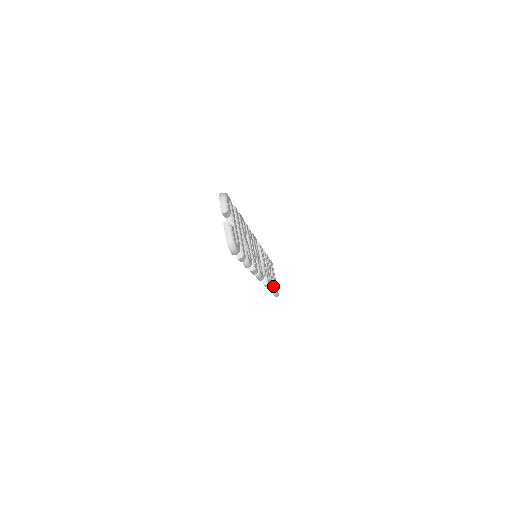
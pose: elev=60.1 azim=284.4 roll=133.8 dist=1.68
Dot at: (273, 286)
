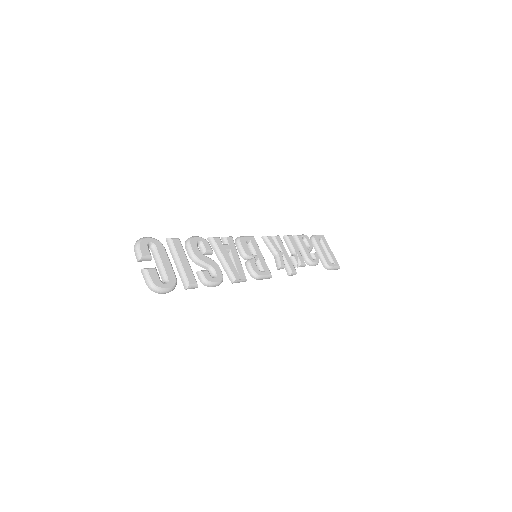
Dot at: (323, 262)
